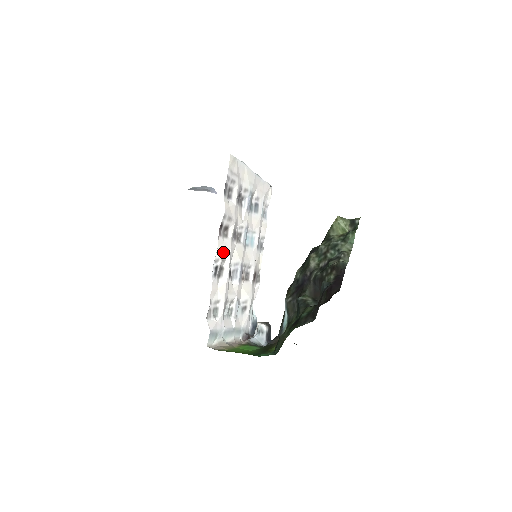
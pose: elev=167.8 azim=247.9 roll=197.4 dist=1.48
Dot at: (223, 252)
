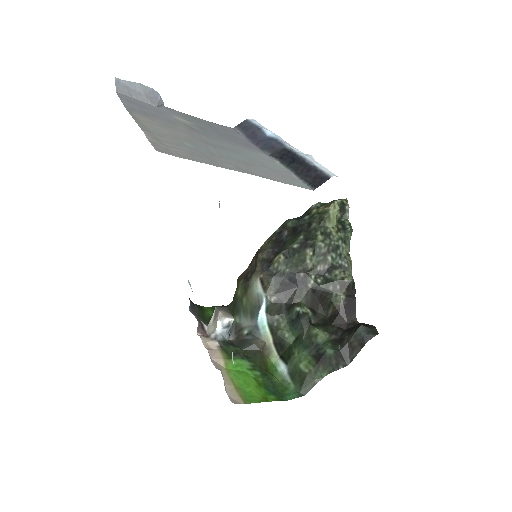
Dot at: occluded
